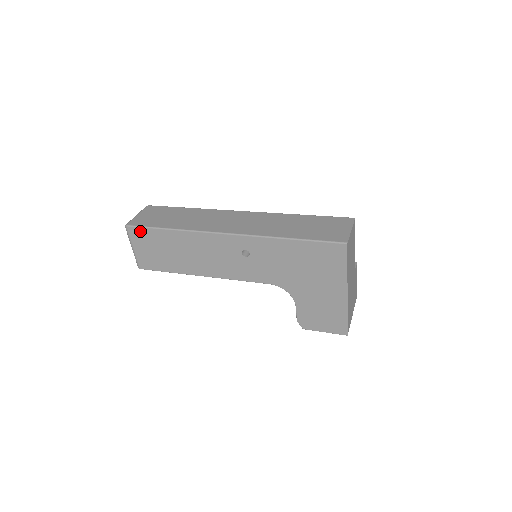
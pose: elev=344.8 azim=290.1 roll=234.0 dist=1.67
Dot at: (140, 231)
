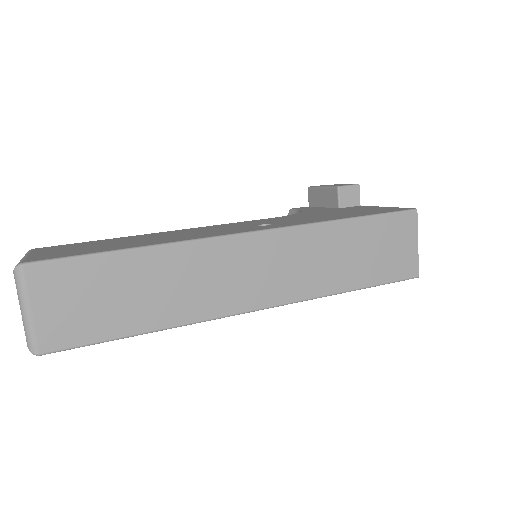
Dot at: (73, 346)
